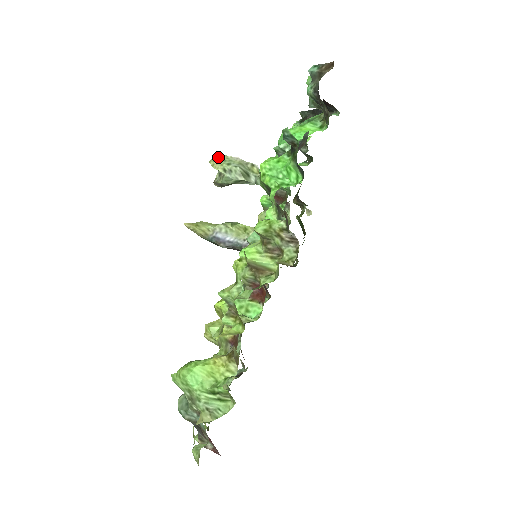
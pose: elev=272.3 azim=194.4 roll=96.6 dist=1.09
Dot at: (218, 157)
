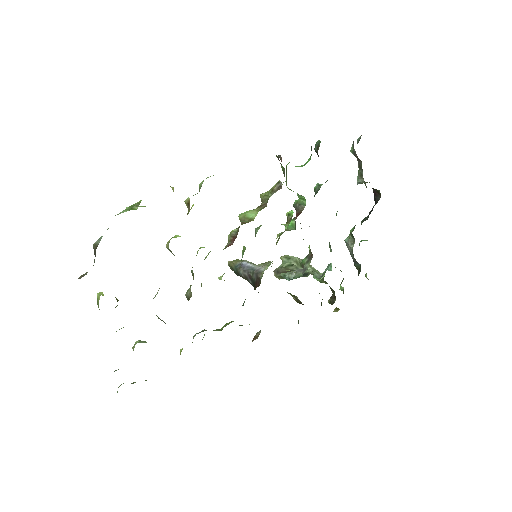
Dot at: occluded
